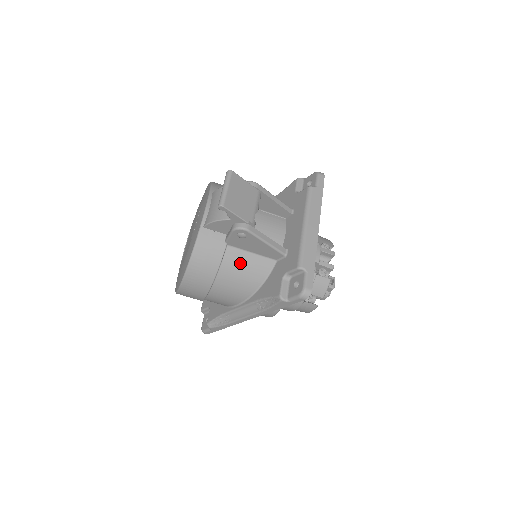
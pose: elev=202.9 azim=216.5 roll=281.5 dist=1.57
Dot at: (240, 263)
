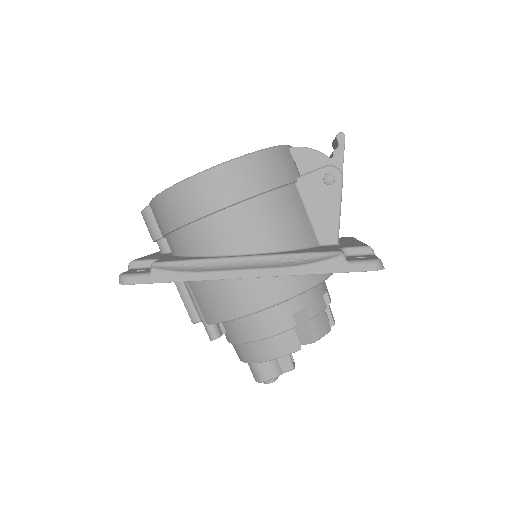
Dot at: (294, 208)
